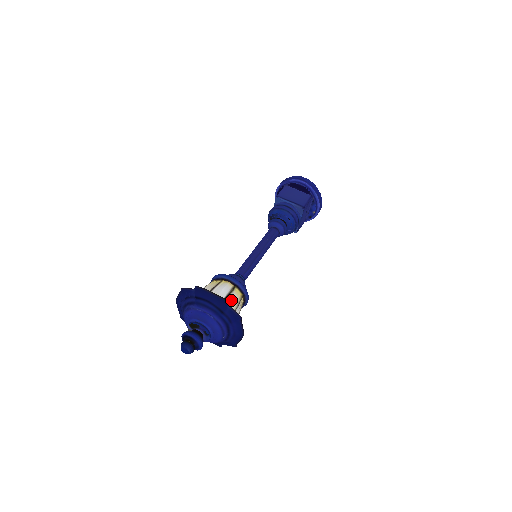
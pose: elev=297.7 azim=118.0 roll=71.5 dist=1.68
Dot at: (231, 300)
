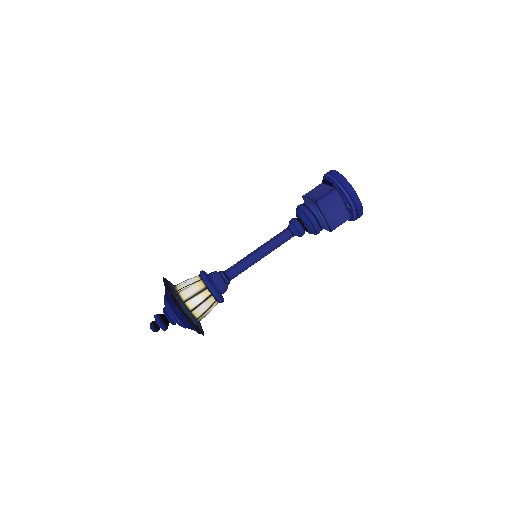
Dot at: (189, 290)
